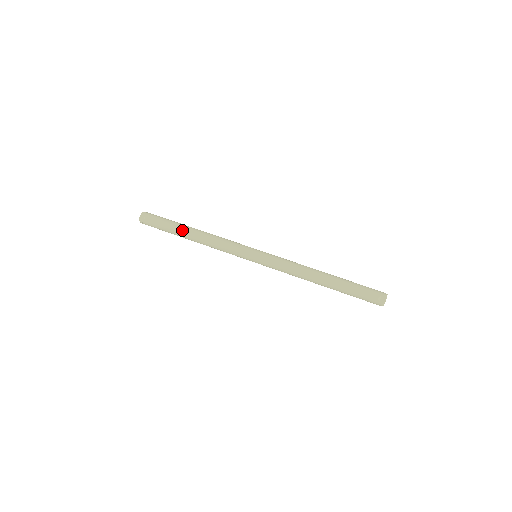
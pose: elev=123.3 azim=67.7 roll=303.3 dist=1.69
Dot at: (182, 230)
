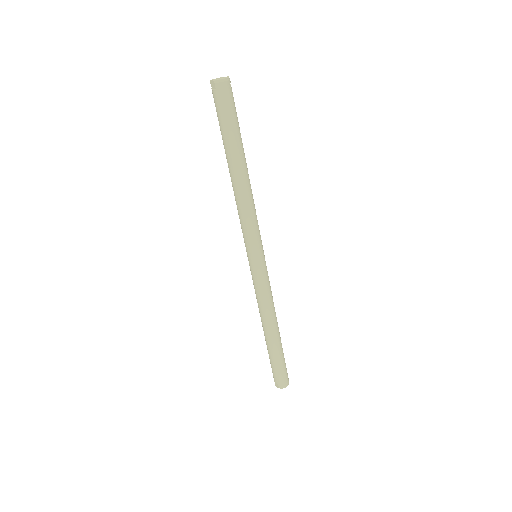
Dot at: (228, 157)
